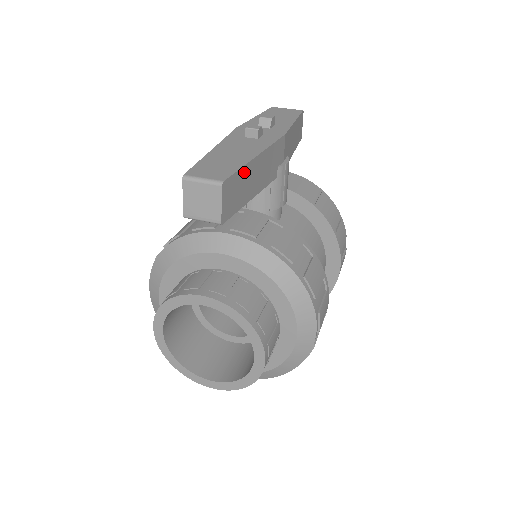
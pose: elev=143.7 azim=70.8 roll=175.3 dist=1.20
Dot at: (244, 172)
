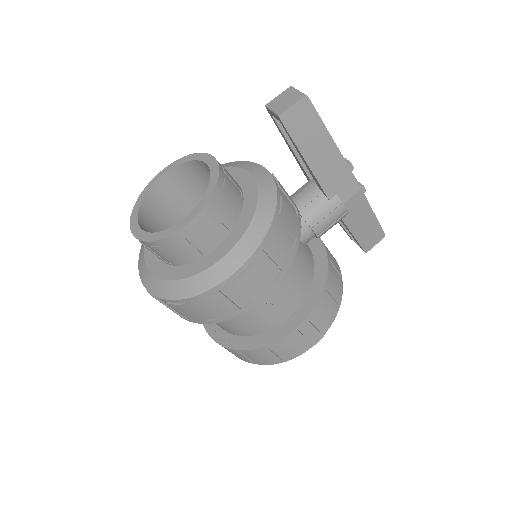
Dot at: (321, 129)
